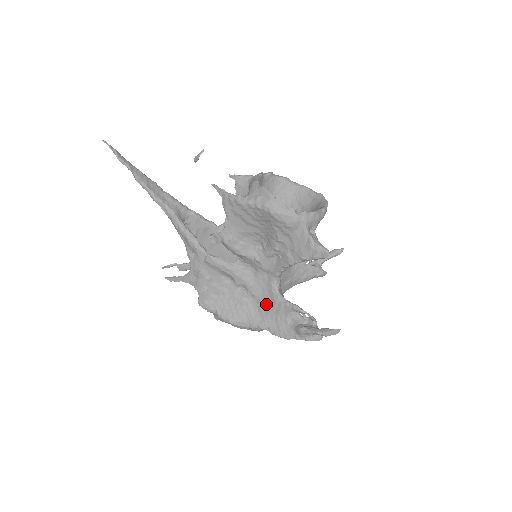
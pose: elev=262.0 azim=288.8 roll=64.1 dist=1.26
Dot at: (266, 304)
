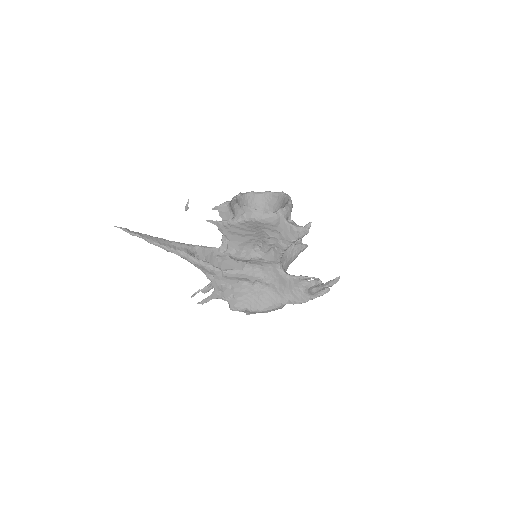
Dot at: (280, 286)
